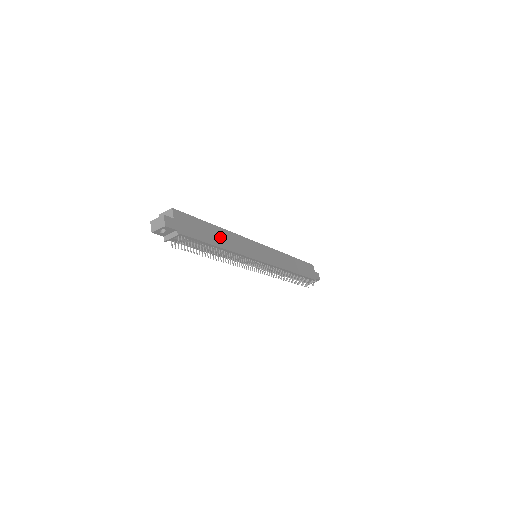
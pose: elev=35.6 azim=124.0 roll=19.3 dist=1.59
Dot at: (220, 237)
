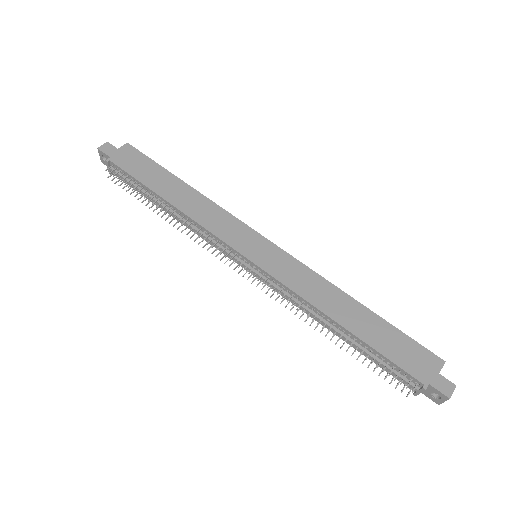
Dot at: (178, 193)
